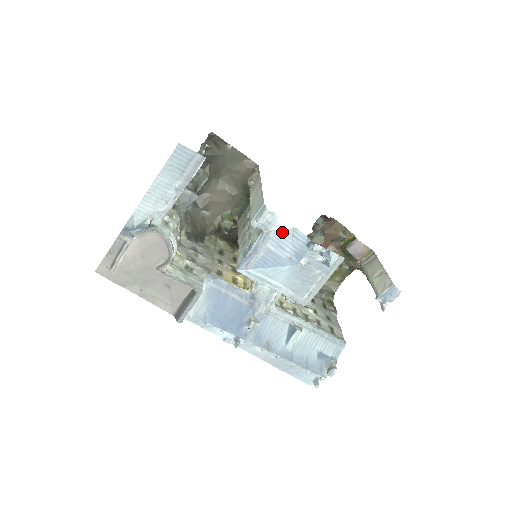
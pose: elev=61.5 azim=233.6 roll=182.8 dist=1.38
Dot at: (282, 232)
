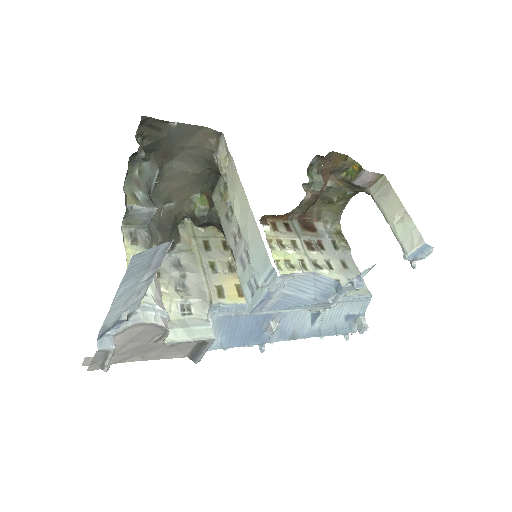
Dot at: (300, 278)
